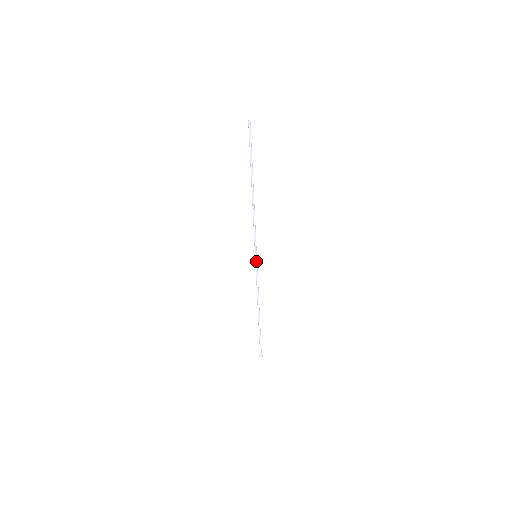
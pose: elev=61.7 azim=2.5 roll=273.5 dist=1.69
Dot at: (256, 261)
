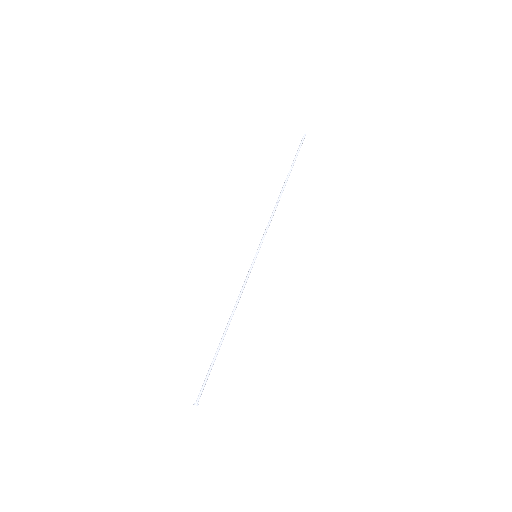
Dot at: (254, 261)
